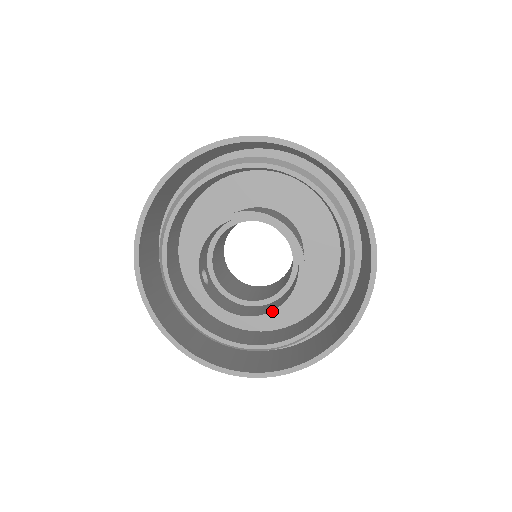
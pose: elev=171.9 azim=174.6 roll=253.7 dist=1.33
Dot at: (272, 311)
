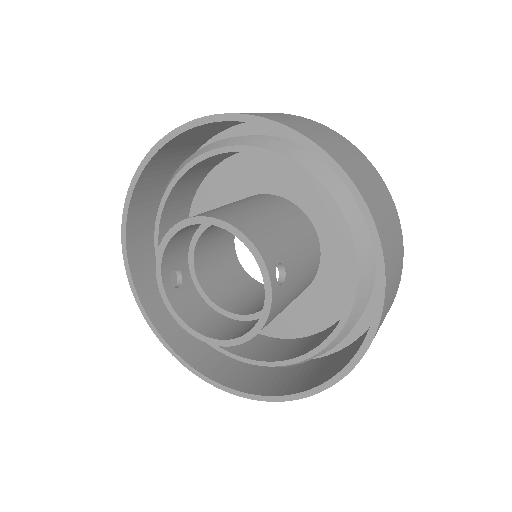
Dot at: (232, 339)
